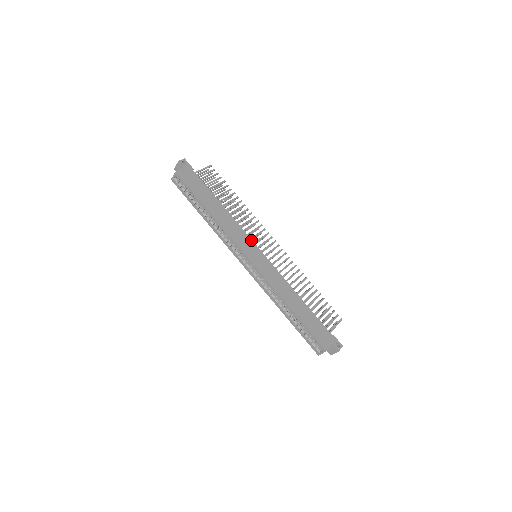
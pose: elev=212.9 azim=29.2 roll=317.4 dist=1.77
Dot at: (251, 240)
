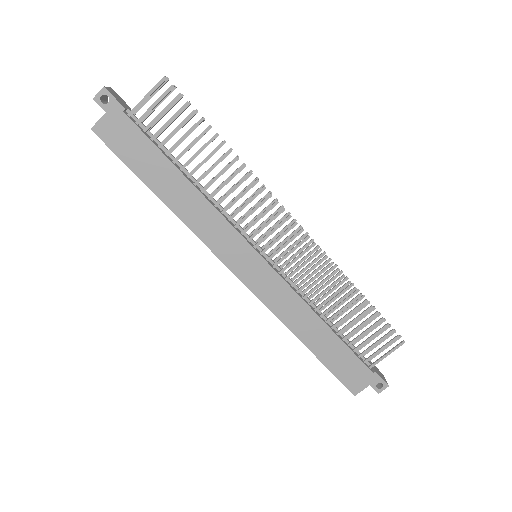
Dot at: (242, 238)
